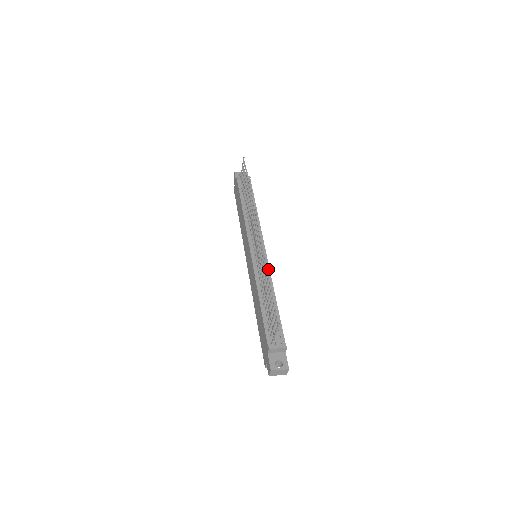
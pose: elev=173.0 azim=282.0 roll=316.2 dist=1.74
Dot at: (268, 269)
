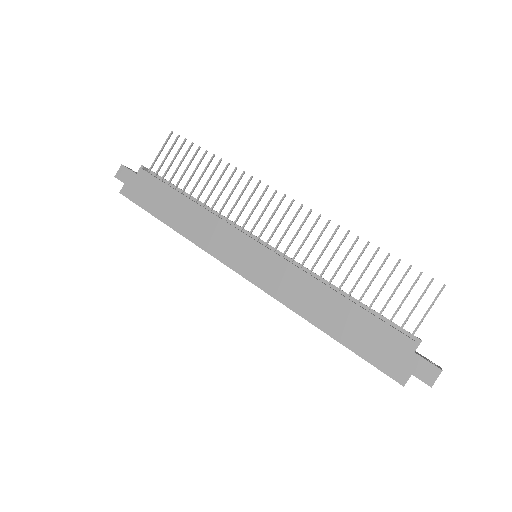
Dot at: occluded
